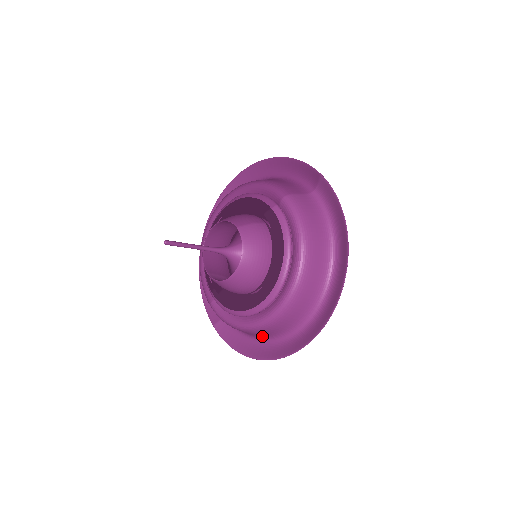
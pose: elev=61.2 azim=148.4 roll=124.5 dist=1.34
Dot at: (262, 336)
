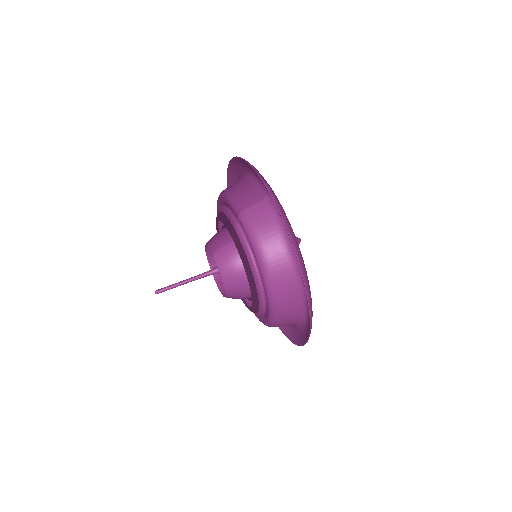
Dot at: occluded
